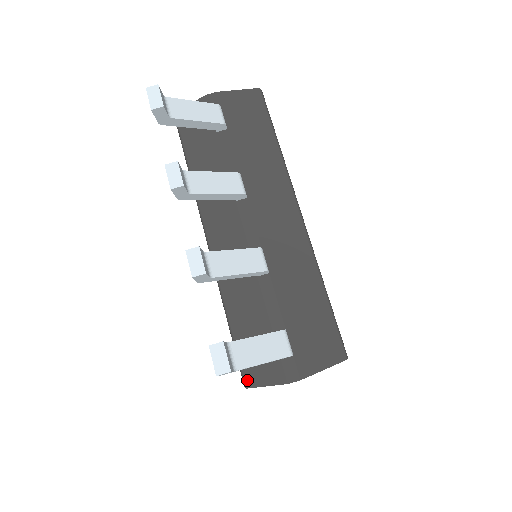
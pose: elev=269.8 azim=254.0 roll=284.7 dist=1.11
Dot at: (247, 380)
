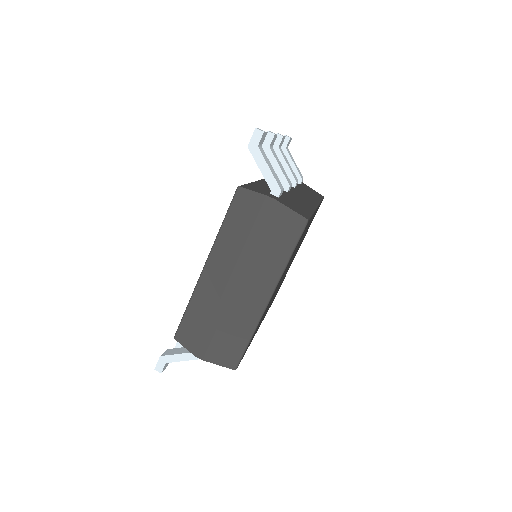
Dot at: (242, 186)
